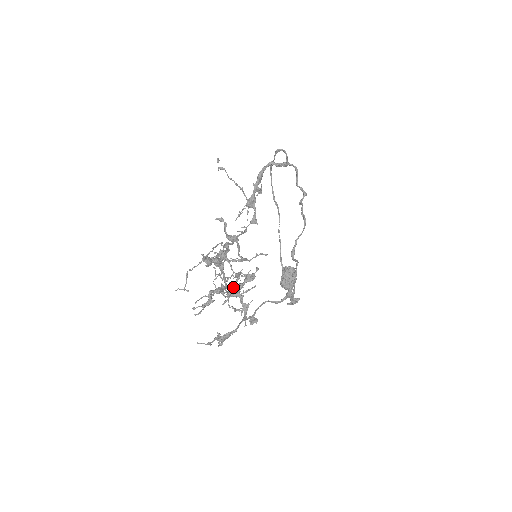
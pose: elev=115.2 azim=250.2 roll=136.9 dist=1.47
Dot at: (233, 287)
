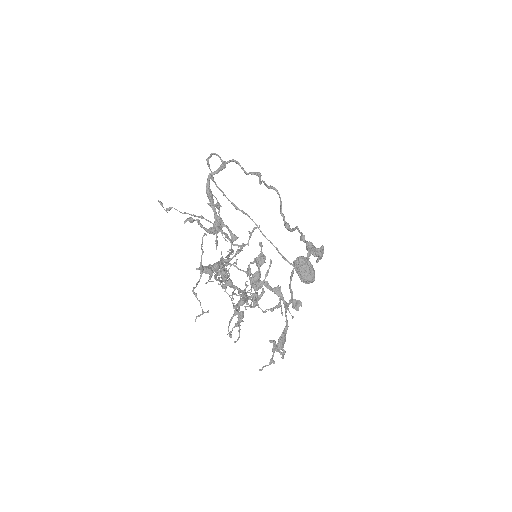
Dot at: (251, 281)
